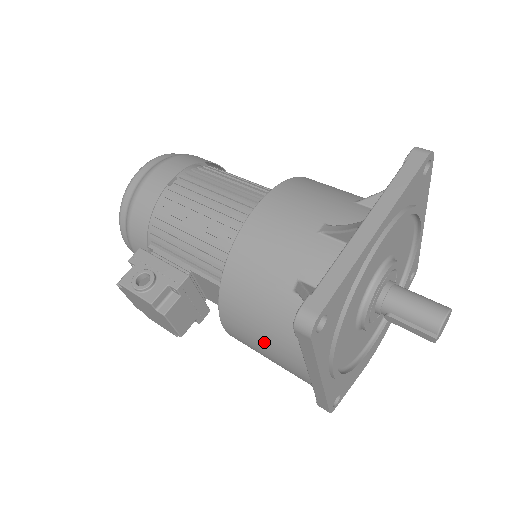
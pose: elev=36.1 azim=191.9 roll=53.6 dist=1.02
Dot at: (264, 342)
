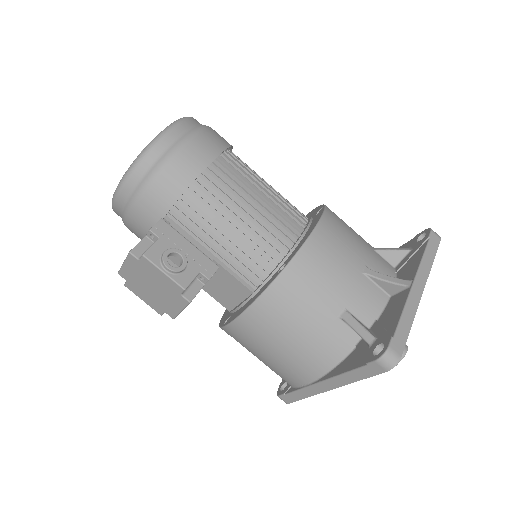
Dot at: (283, 347)
